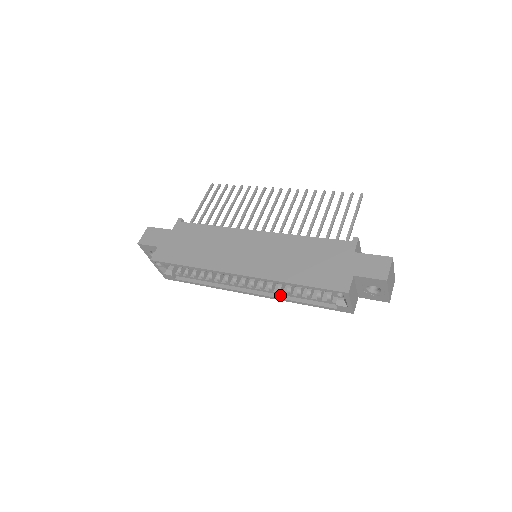
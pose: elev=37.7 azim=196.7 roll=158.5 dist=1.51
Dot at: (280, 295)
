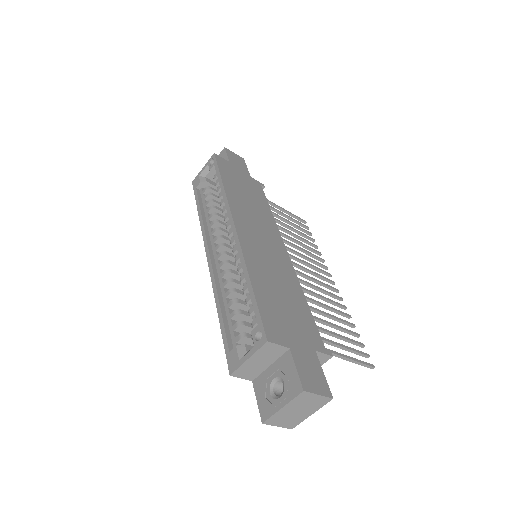
Dot at: (220, 286)
